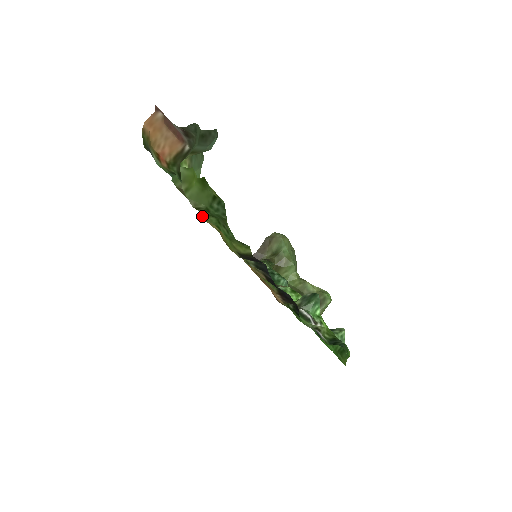
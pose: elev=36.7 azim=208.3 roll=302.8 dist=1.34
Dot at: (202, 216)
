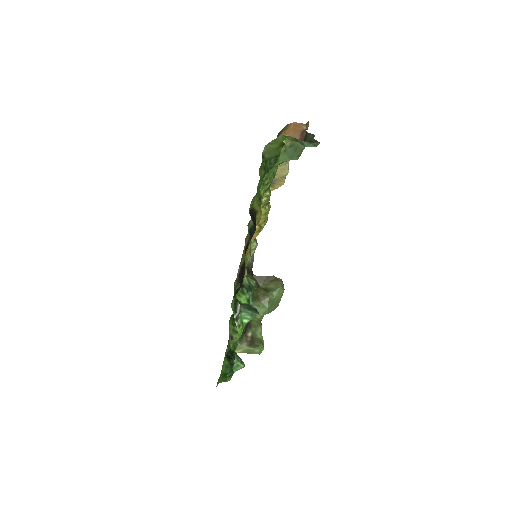
Dot at: (260, 166)
